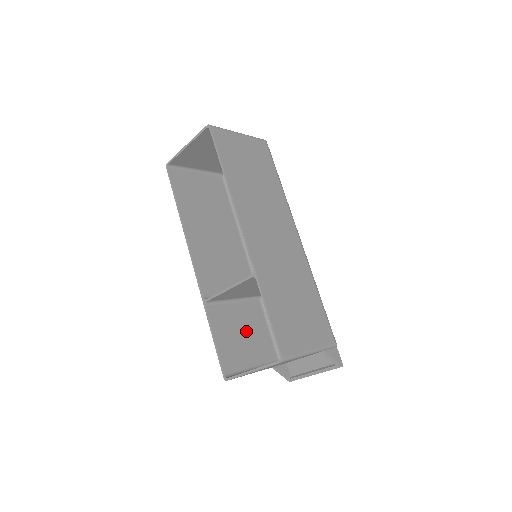
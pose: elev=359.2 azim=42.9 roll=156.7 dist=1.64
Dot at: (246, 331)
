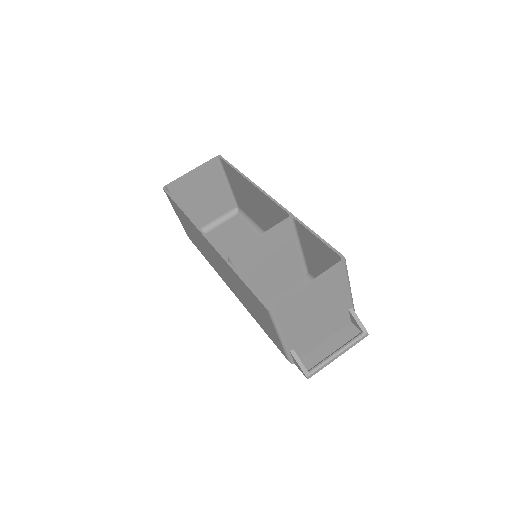
Dot at: occluded
